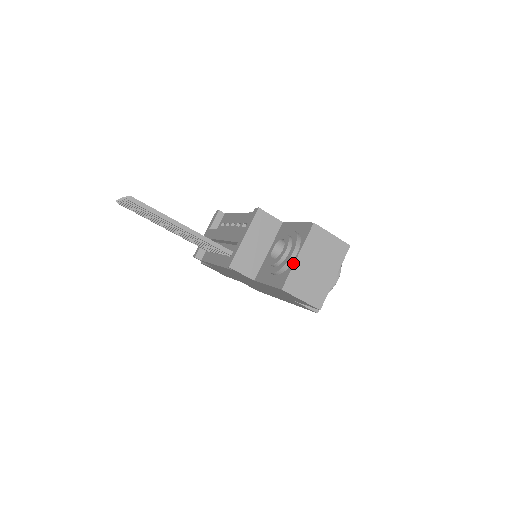
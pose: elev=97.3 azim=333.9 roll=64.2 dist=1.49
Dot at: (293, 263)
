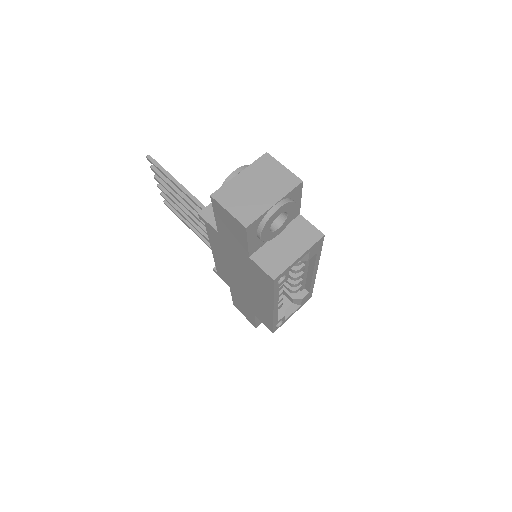
Dot at: (232, 179)
